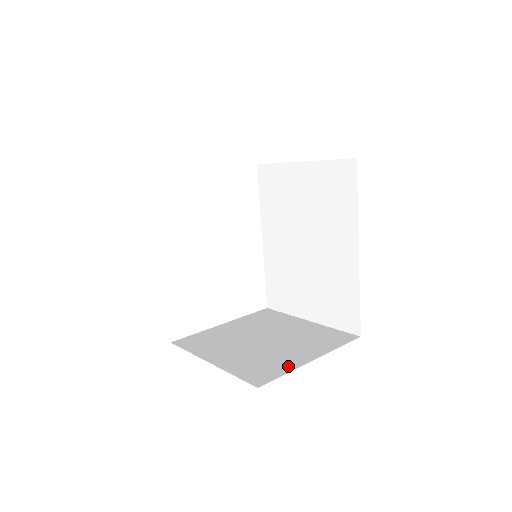
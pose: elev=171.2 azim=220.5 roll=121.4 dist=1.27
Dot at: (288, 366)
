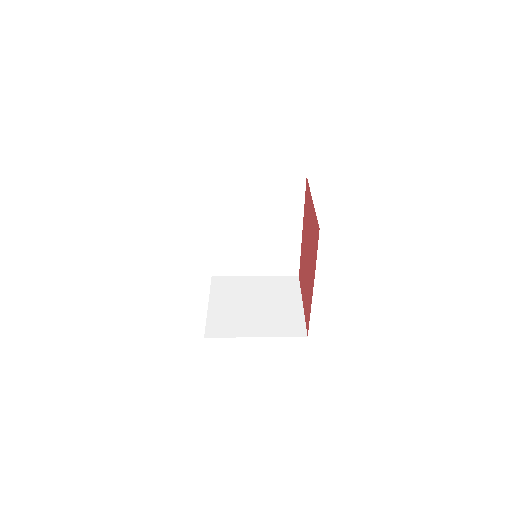
Dot at: (298, 316)
